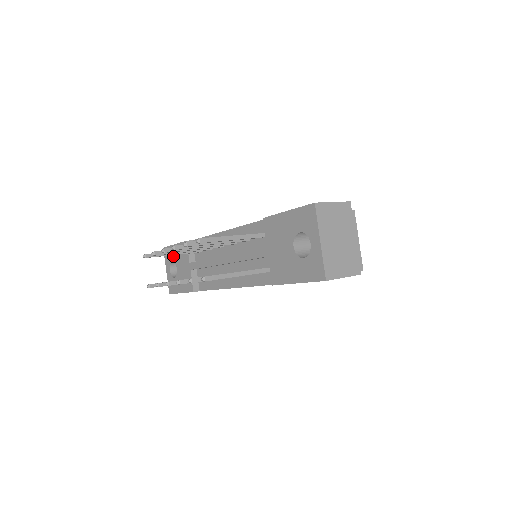
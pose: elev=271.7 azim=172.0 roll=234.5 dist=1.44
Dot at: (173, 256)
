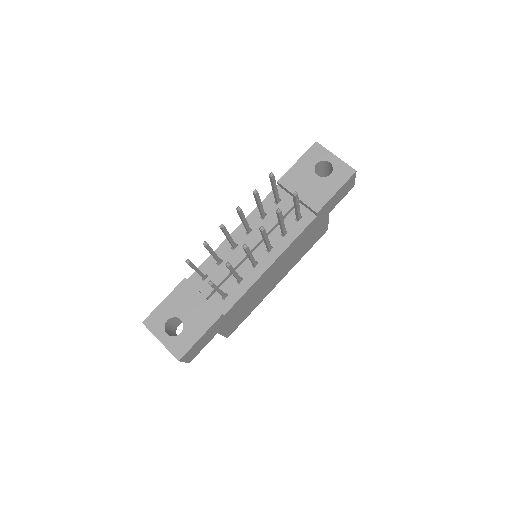
Dot at: (167, 313)
